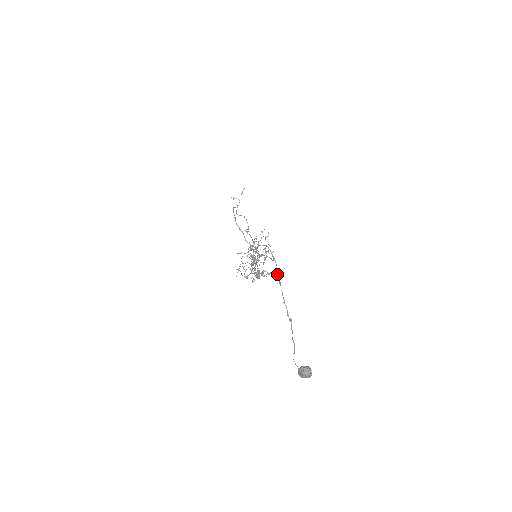
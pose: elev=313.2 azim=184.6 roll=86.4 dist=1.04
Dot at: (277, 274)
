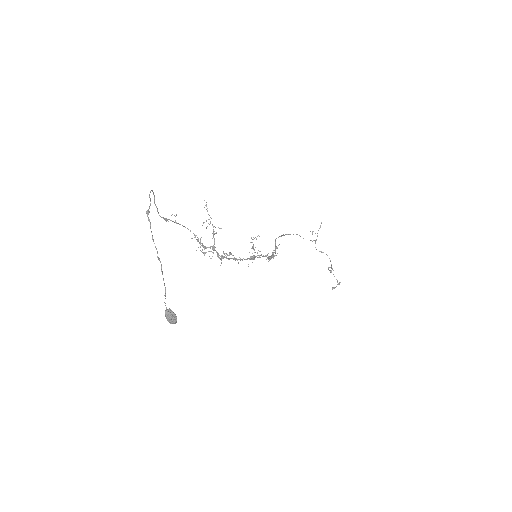
Dot at: (147, 211)
